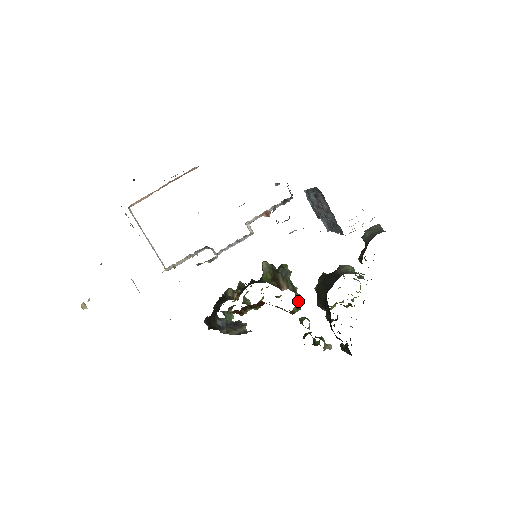
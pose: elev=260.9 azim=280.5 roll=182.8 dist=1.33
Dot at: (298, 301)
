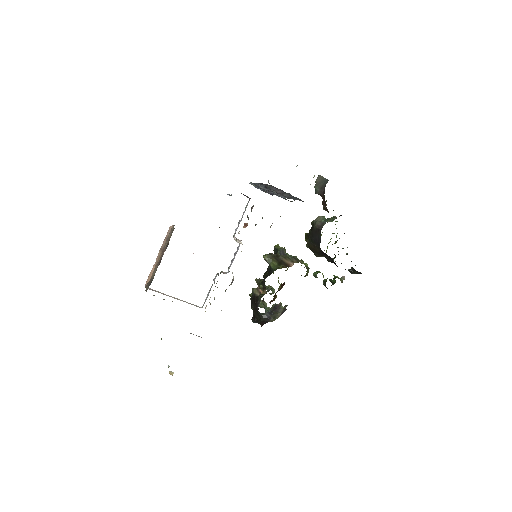
Dot at: (305, 265)
